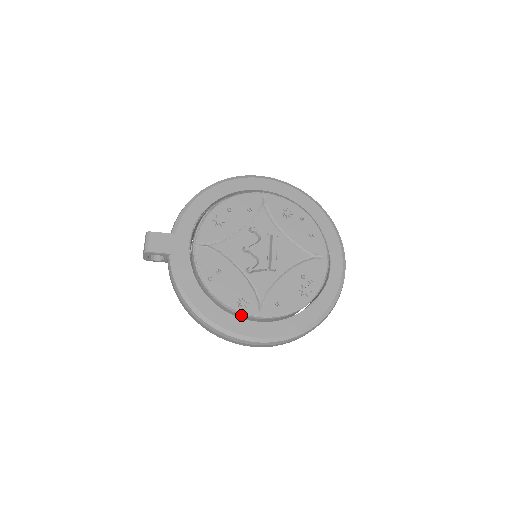
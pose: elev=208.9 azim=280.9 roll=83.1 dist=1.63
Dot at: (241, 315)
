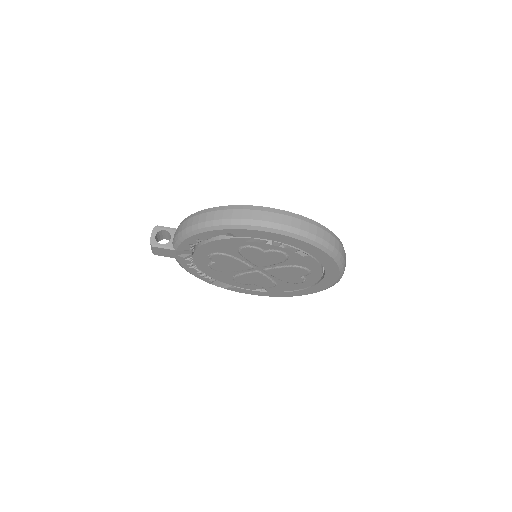
Dot at: occluded
